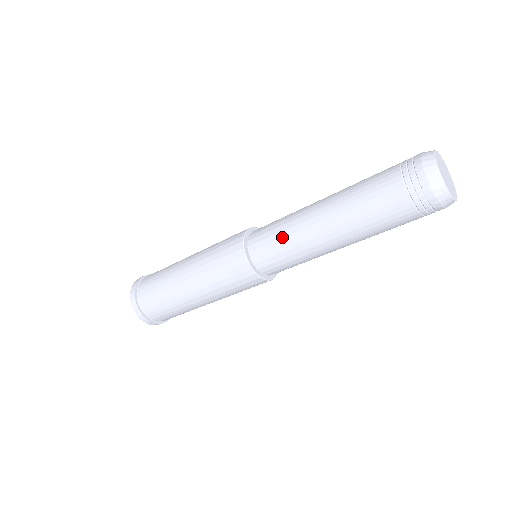
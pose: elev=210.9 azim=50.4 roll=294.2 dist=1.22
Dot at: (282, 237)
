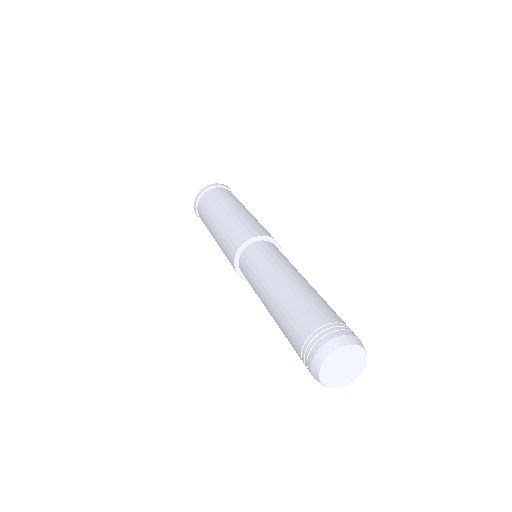
Dot at: (254, 272)
